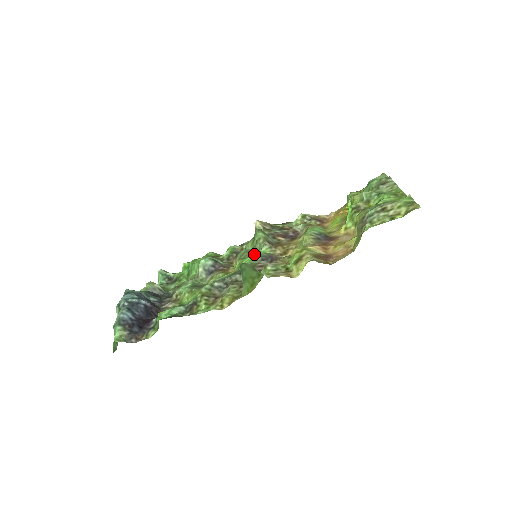
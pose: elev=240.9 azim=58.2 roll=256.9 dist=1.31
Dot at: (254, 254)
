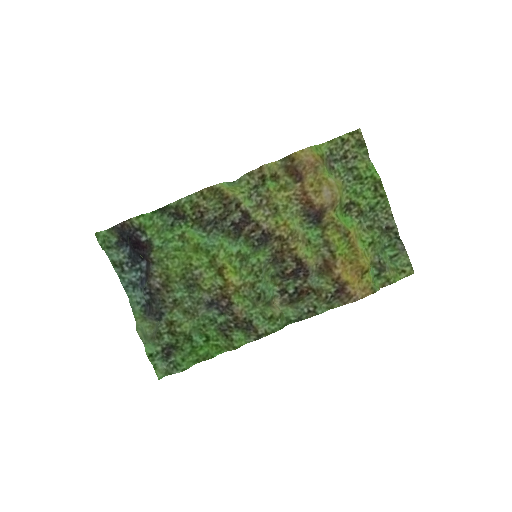
Dot at: (255, 256)
